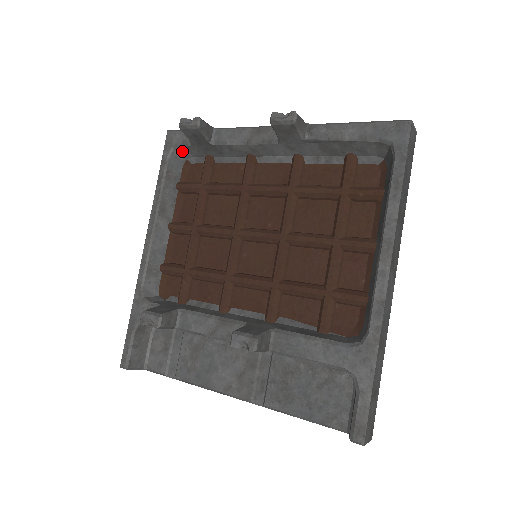
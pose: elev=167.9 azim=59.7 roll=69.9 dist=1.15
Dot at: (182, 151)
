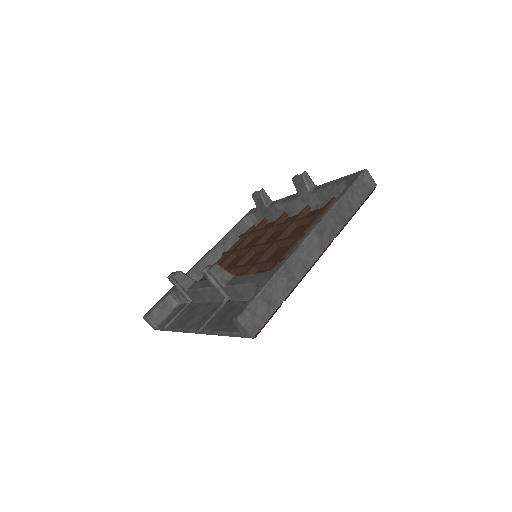
Dot at: (253, 218)
